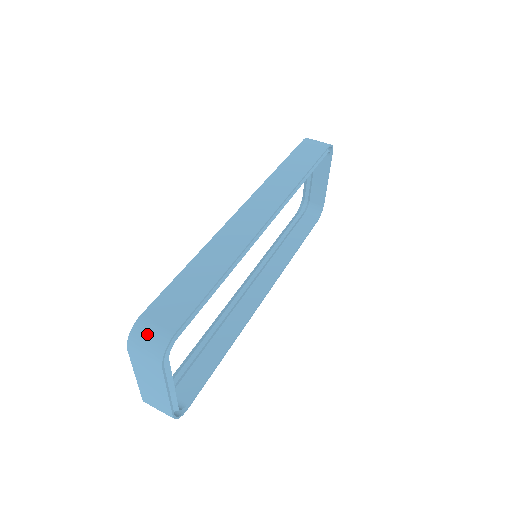
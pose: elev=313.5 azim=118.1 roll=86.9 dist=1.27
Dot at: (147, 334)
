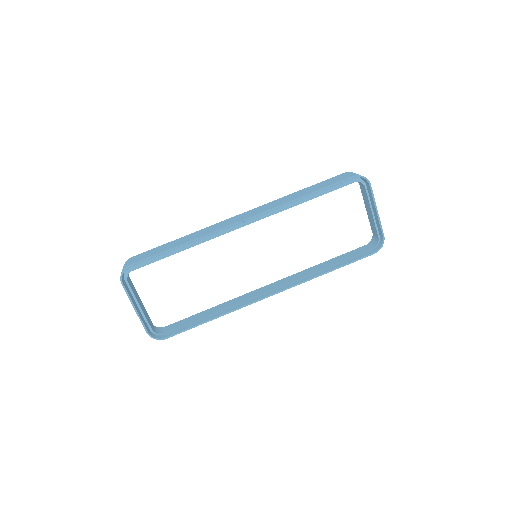
Dot at: occluded
